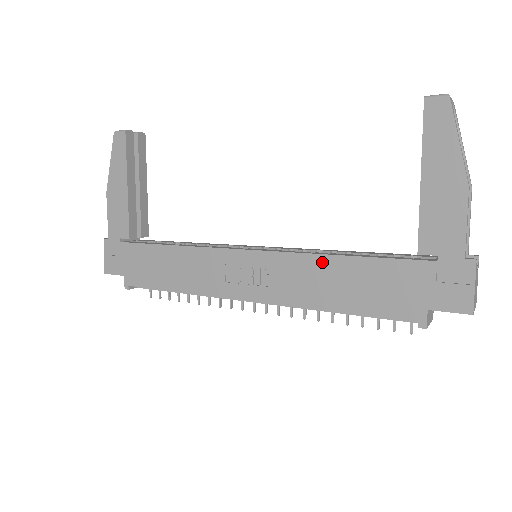
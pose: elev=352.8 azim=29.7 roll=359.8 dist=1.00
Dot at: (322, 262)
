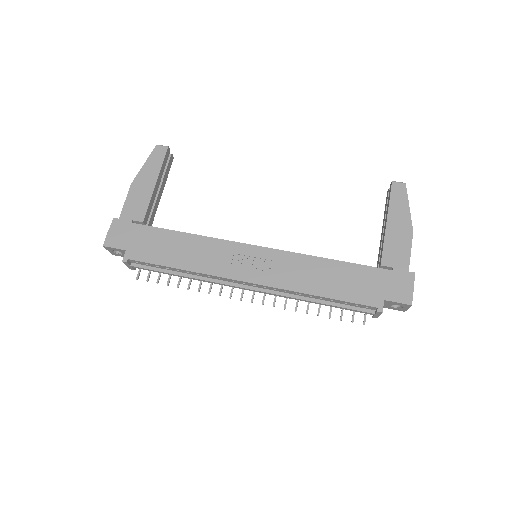
Dot at: (315, 261)
